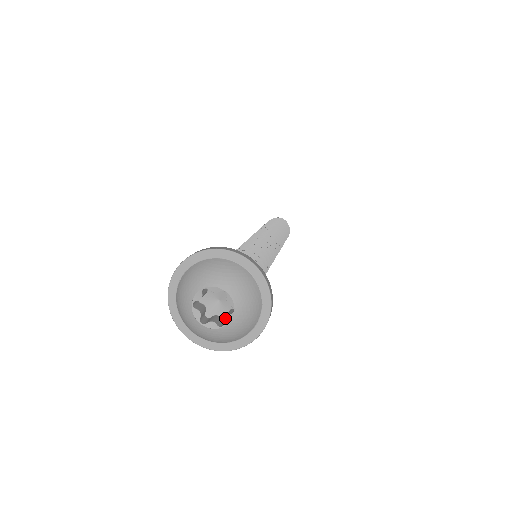
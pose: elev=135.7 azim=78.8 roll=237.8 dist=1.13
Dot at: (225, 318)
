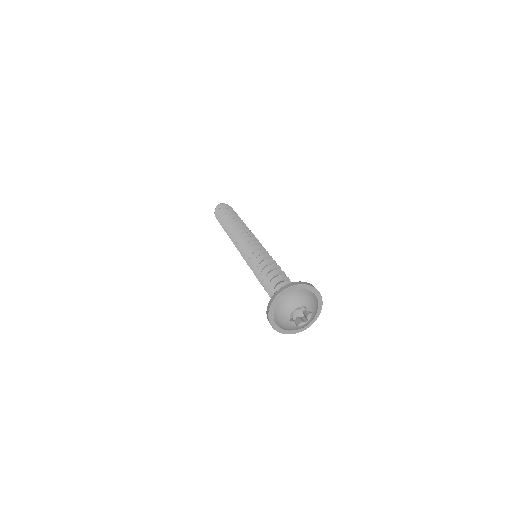
Dot at: (307, 317)
